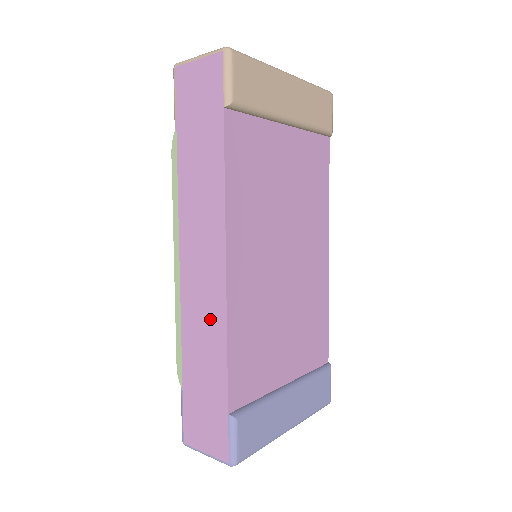
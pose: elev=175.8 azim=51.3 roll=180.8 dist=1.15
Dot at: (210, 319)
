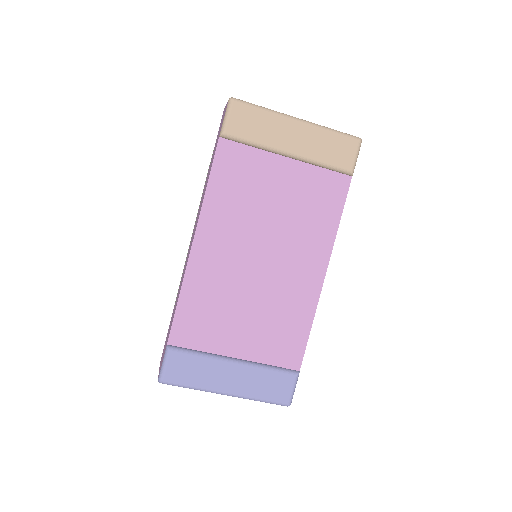
Dot at: occluded
